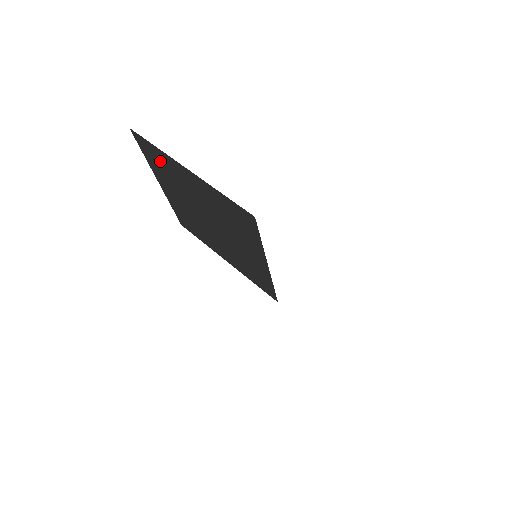
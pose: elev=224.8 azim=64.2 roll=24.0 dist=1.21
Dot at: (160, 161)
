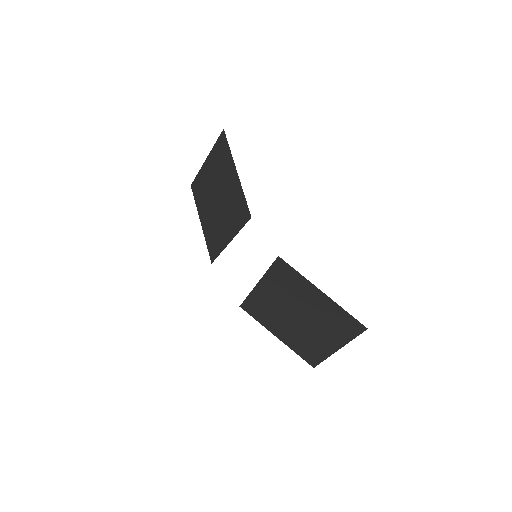
Dot at: (200, 186)
